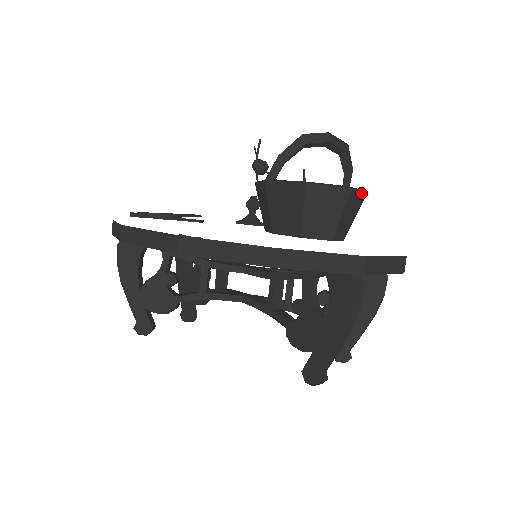
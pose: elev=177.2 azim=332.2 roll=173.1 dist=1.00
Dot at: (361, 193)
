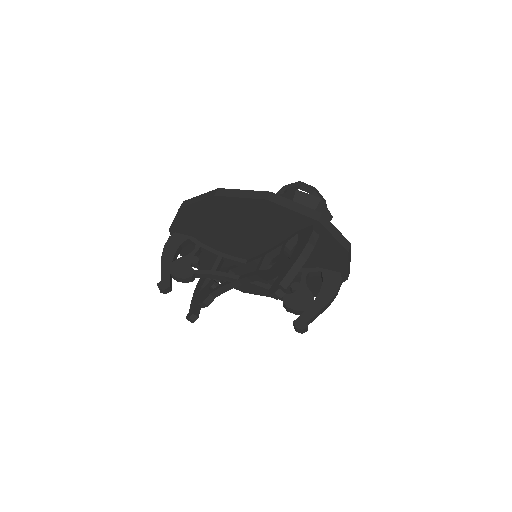
Dot at: (328, 211)
